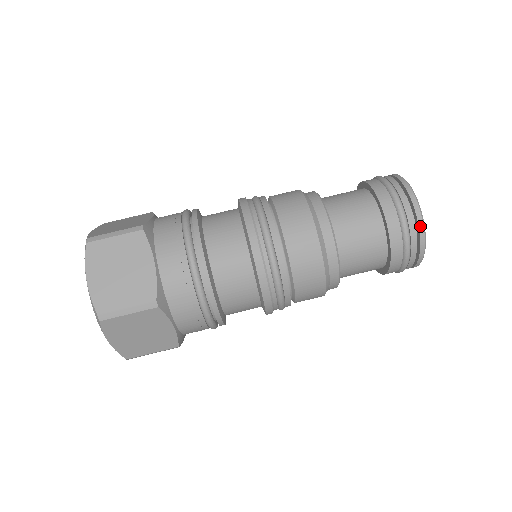
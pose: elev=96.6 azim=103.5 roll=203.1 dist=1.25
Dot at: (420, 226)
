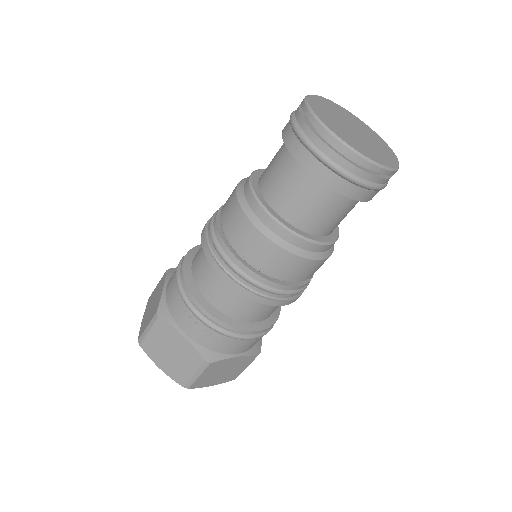
Dot at: (355, 158)
